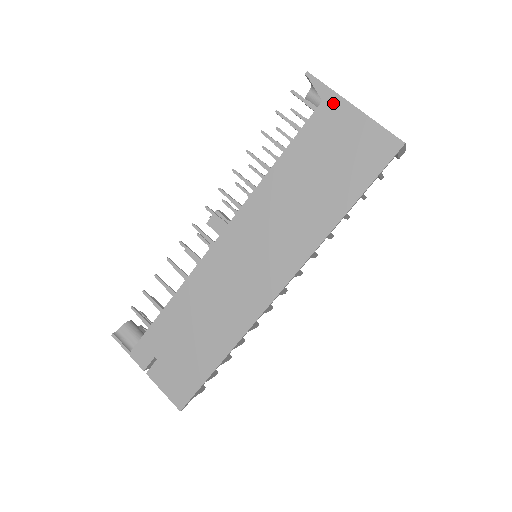
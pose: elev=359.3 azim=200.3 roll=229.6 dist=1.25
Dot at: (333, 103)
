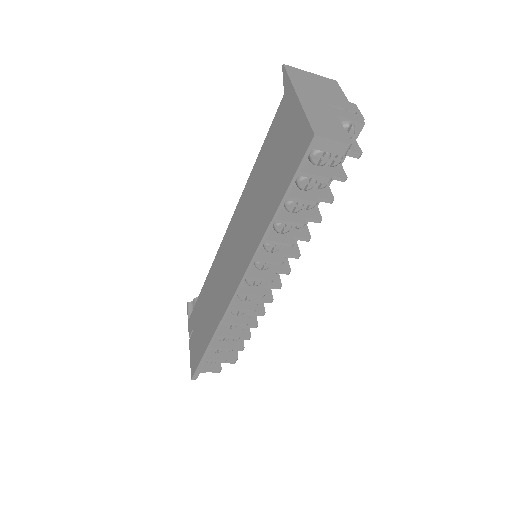
Dot at: (288, 95)
